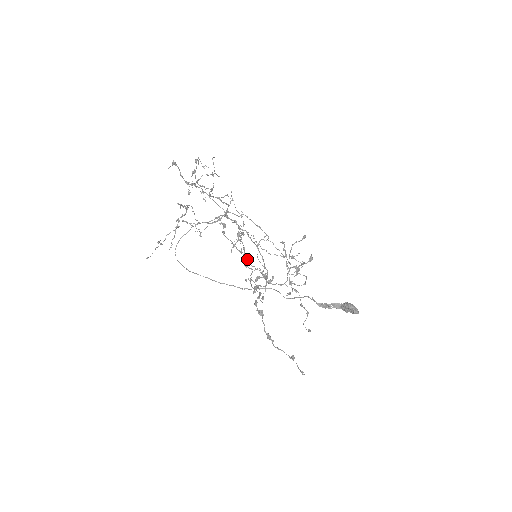
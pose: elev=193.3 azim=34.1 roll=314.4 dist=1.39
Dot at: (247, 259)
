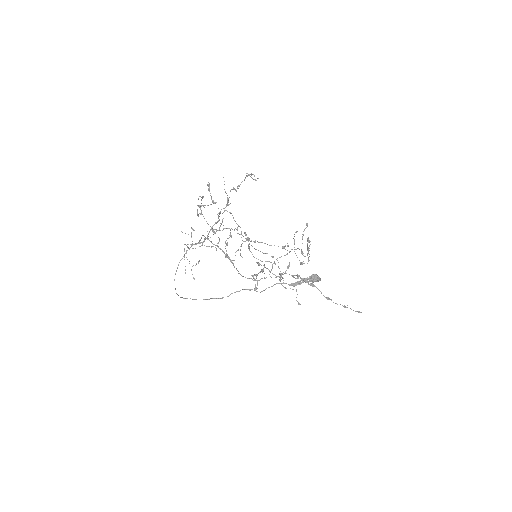
Dot at: occluded
